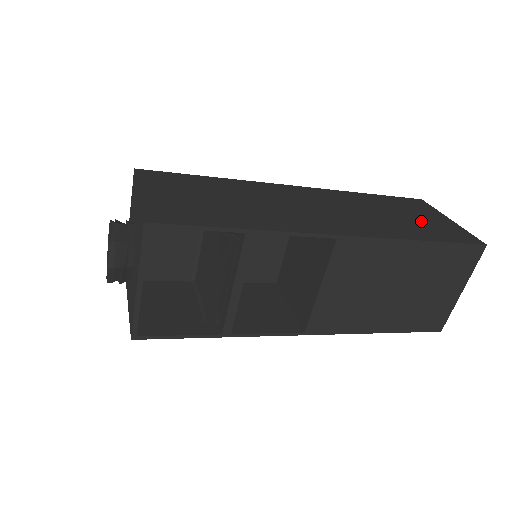
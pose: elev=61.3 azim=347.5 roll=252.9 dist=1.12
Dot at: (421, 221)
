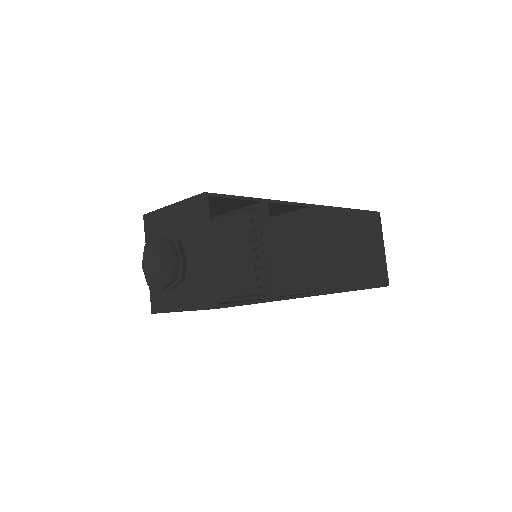
Dot at: occluded
